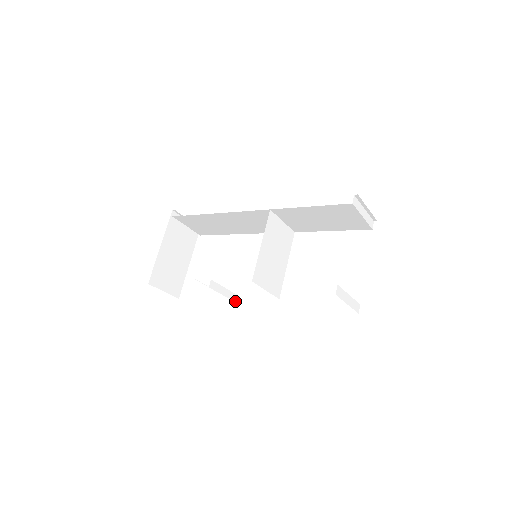
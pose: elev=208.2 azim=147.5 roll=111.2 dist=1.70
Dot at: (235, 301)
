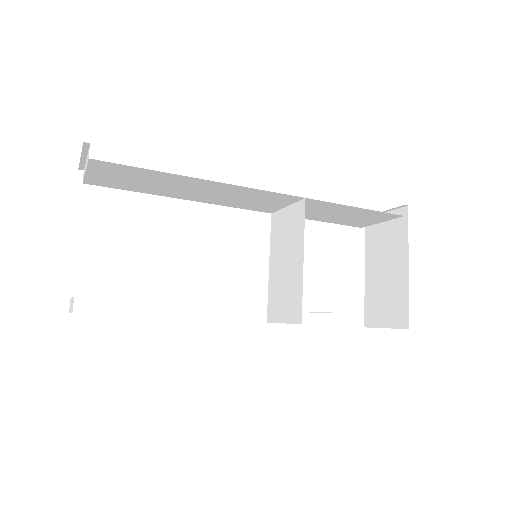
Dot at: occluded
